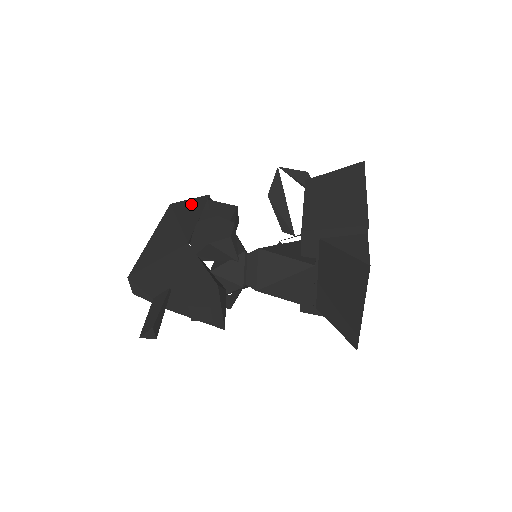
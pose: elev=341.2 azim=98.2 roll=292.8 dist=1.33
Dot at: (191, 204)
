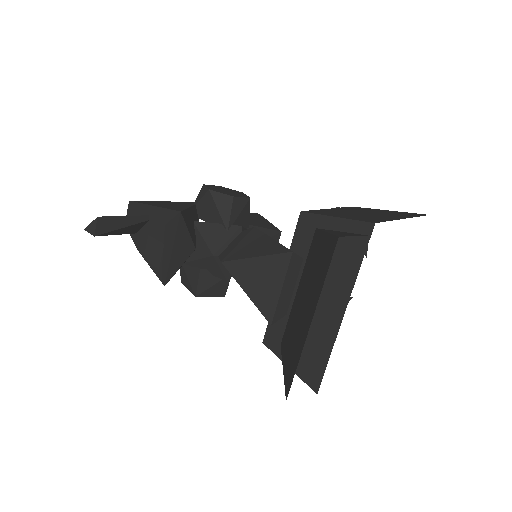
Dot at: occluded
